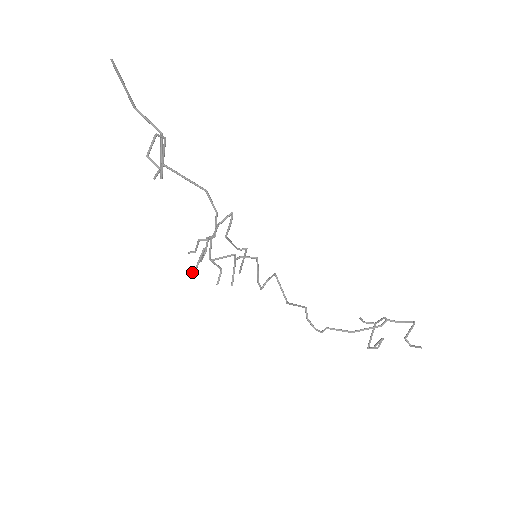
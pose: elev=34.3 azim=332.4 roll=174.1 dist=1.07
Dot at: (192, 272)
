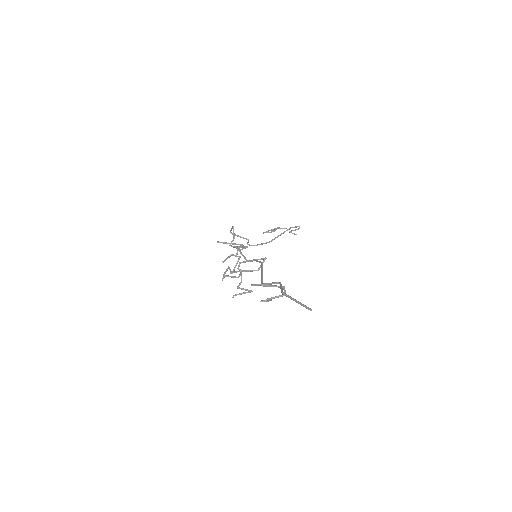
Dot at: (233, 297)
